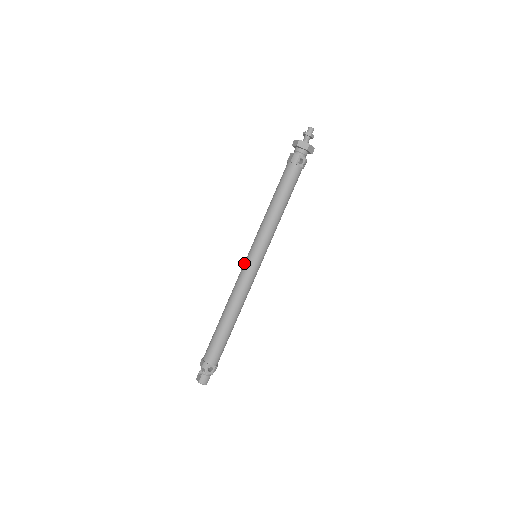
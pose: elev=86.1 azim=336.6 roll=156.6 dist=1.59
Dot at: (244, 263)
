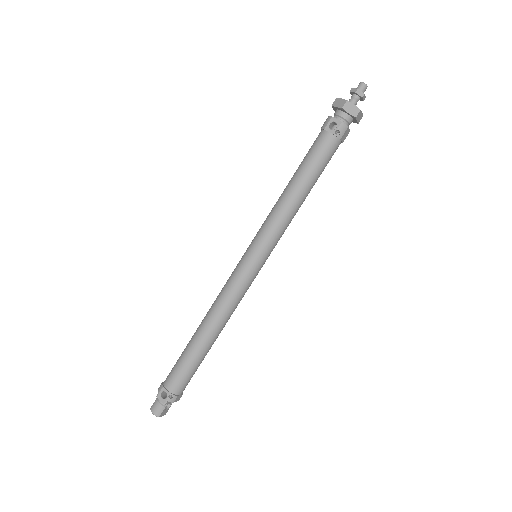
Dot at: occluded
